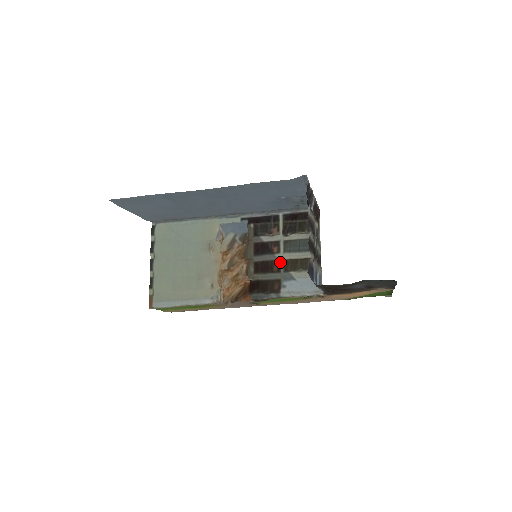
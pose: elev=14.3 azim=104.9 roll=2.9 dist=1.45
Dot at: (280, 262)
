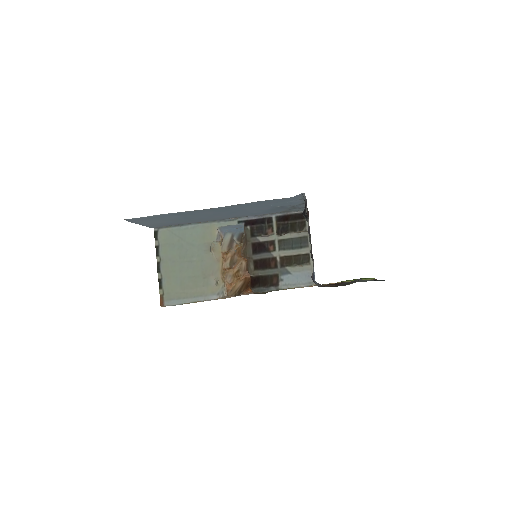
Dot at: (276, 259)
